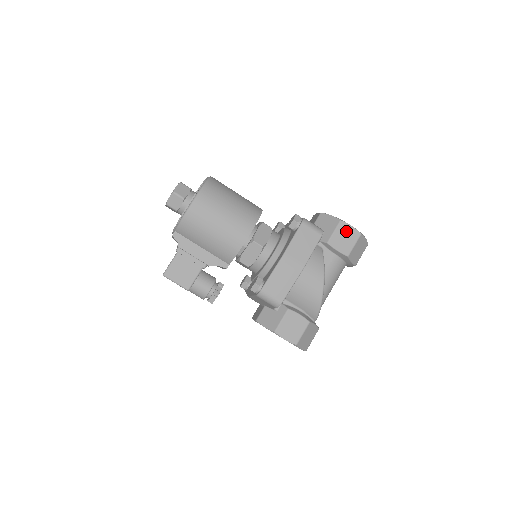
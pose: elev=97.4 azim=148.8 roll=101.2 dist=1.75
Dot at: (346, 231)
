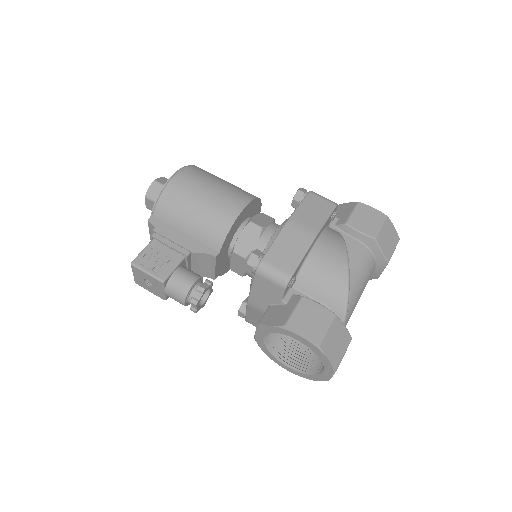
Dot at: (367, 212)
